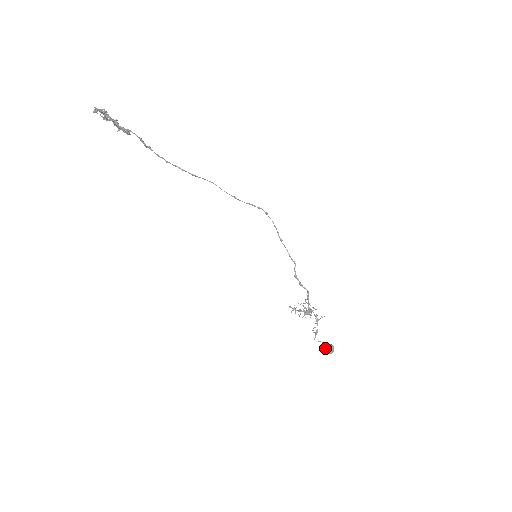
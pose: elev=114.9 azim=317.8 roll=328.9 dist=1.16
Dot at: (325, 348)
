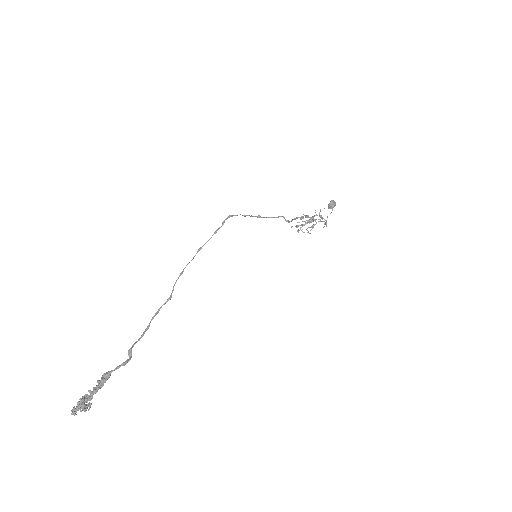
Dot at: occluded
